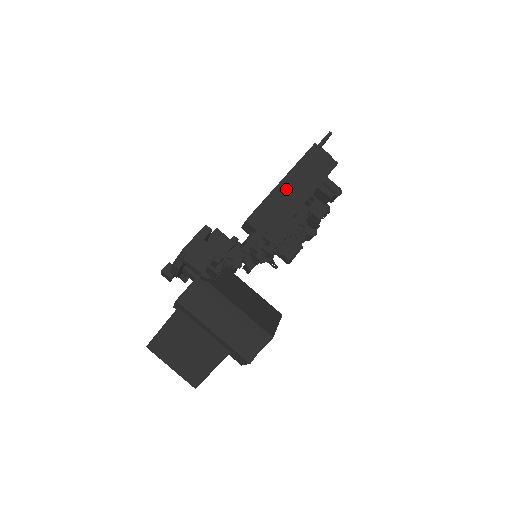
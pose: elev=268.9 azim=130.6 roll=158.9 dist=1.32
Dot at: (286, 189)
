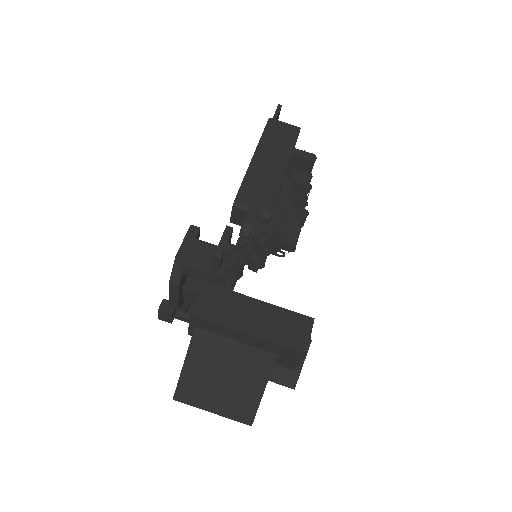
Dot at: (261, 164)
